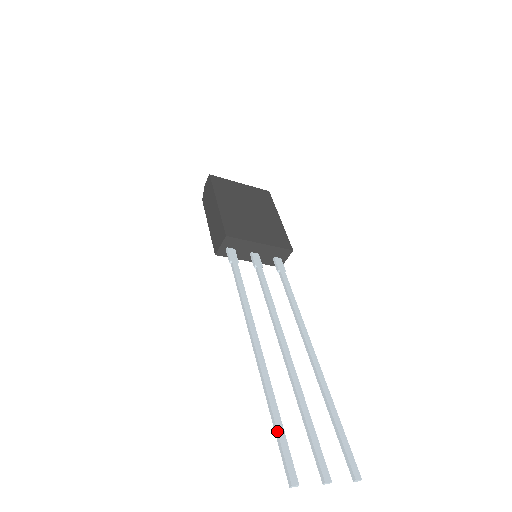
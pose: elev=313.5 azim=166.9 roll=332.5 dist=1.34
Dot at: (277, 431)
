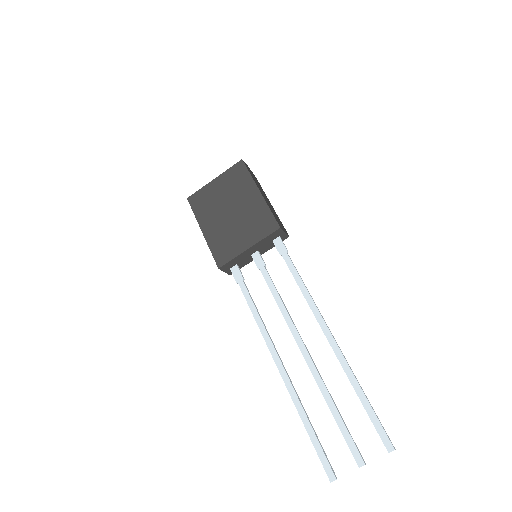
Dot at: (310, 439)
